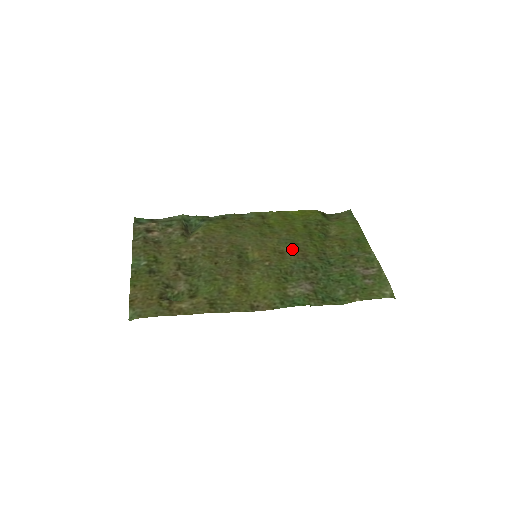
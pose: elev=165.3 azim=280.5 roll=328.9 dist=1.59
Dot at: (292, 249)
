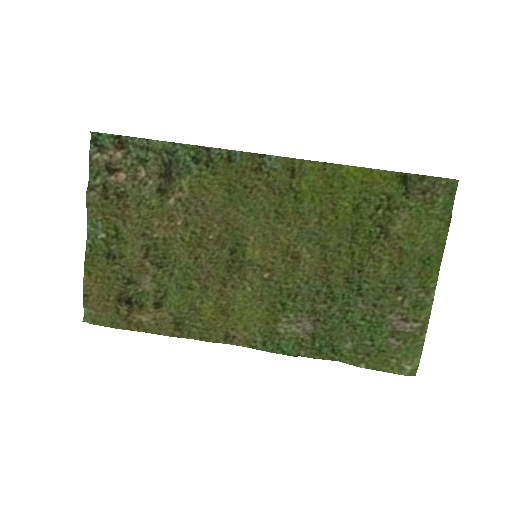
Dot at: (313, 256)
